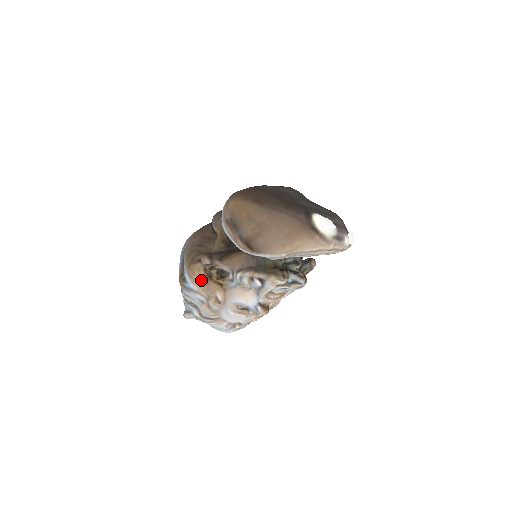
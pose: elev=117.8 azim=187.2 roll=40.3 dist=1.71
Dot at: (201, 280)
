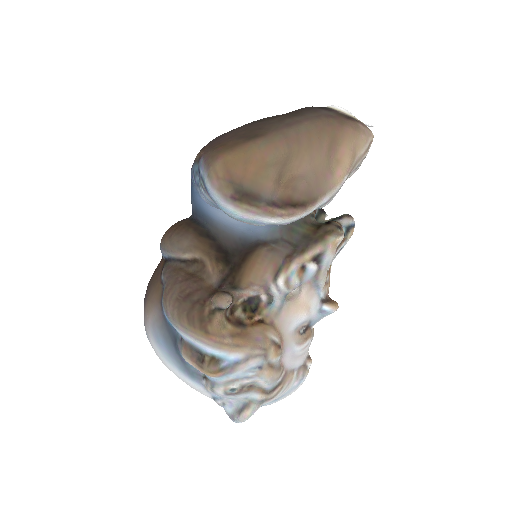
Dot at: (237, 337)
